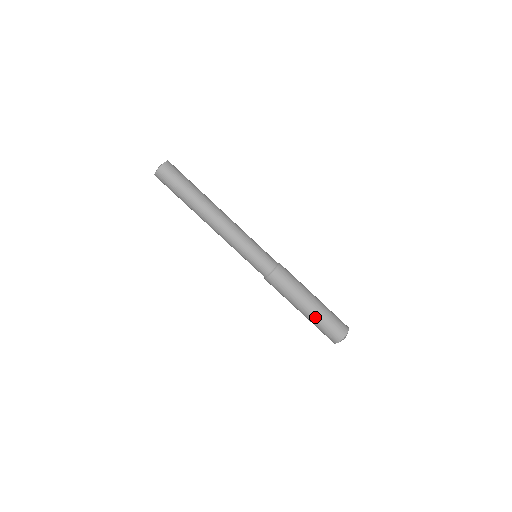
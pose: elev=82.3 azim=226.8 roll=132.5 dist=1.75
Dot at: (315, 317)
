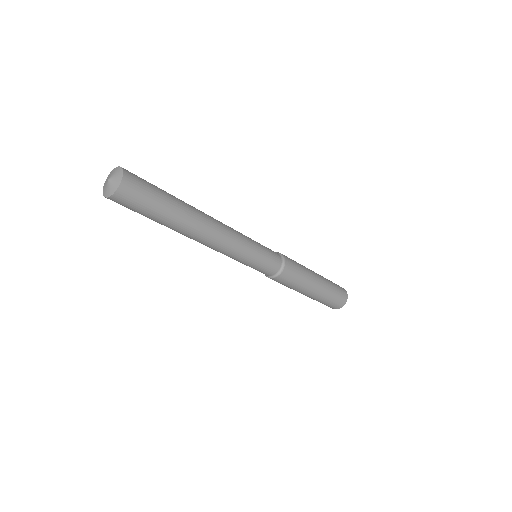
Dot at: (321, 297)
